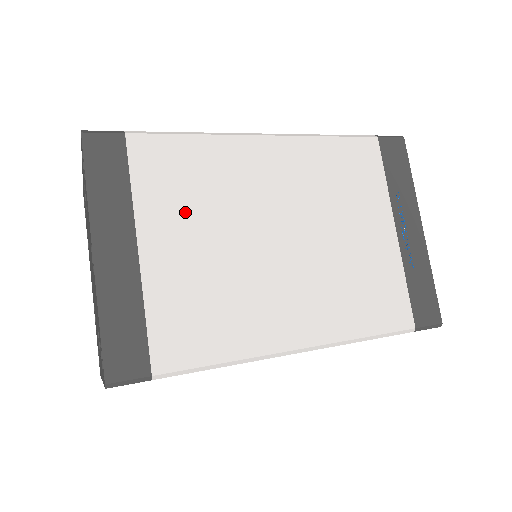
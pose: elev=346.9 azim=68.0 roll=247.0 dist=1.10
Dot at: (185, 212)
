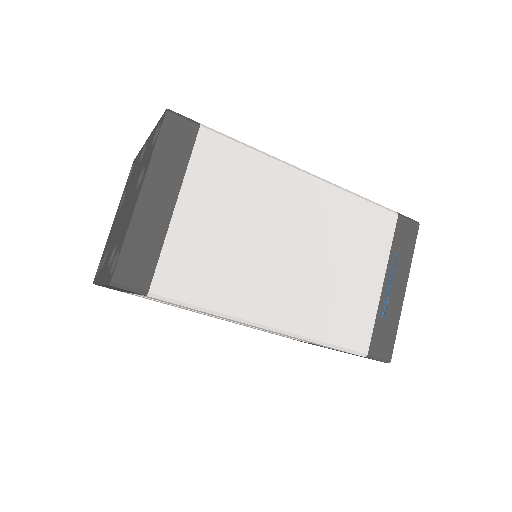
Dot at: occluded
